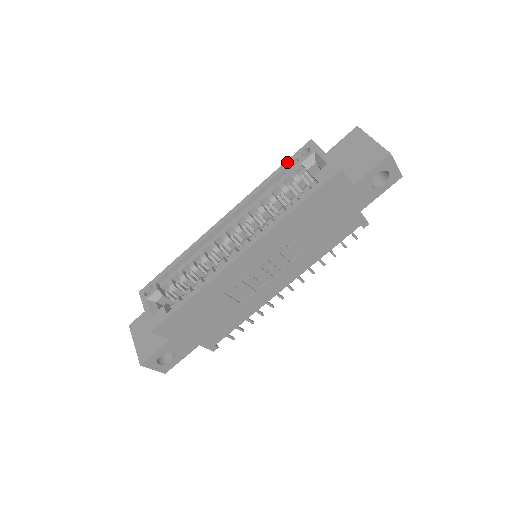
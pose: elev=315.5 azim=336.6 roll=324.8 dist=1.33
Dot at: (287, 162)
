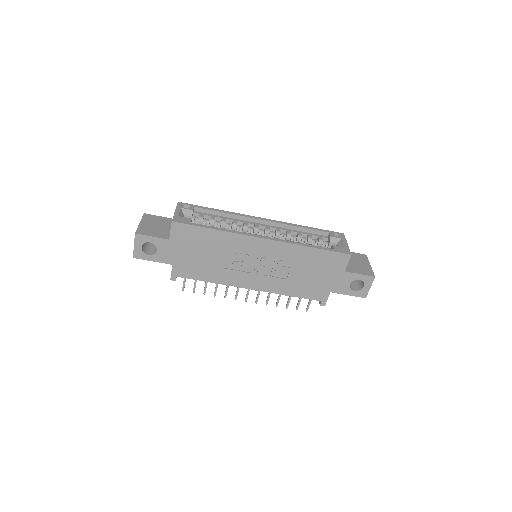
Dot at: (323, 230)
